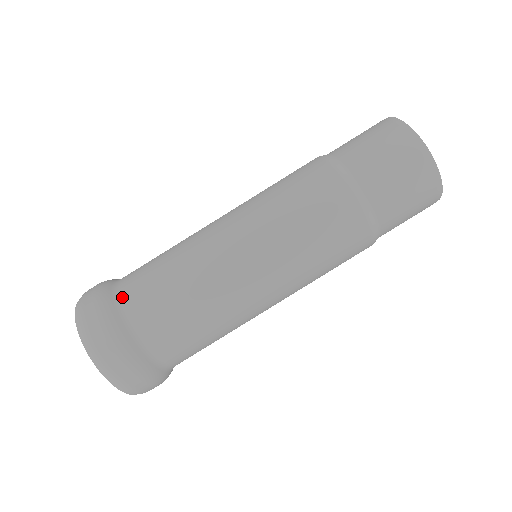
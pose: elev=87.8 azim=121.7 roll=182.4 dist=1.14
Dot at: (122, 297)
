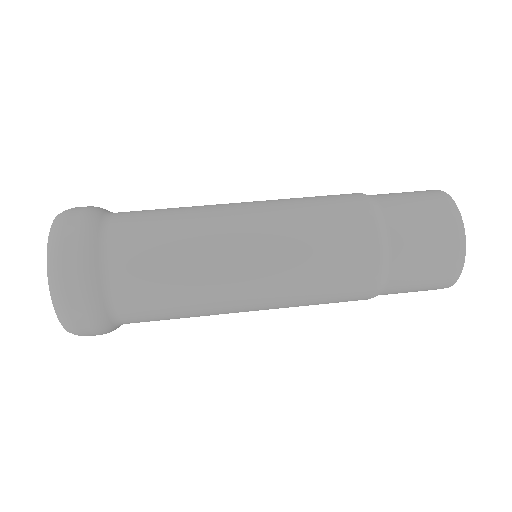
Dot at: (114, 215)
